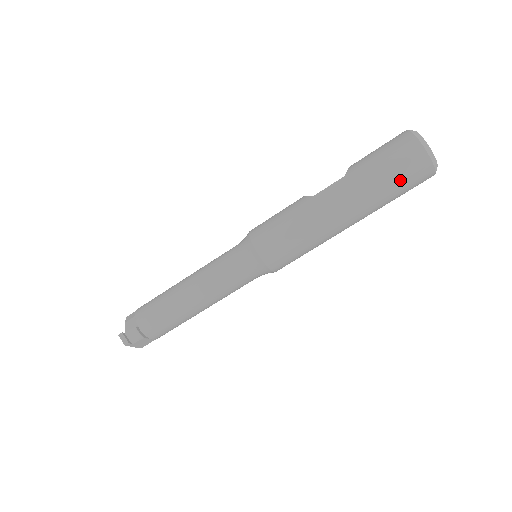
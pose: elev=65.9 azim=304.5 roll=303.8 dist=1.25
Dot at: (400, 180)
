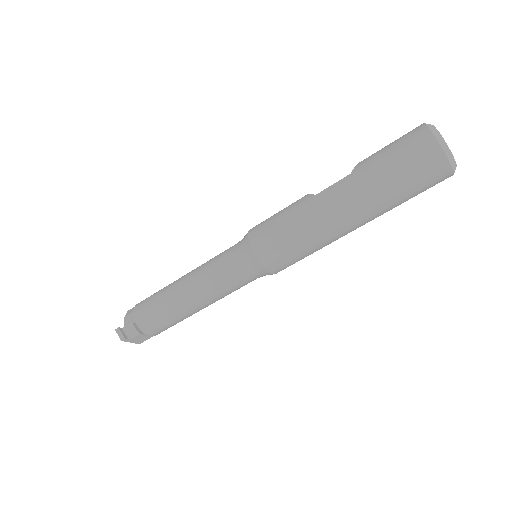
Dot at: (411, 180)
